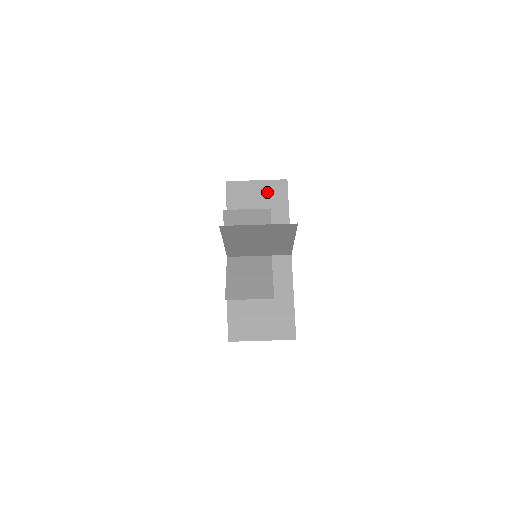
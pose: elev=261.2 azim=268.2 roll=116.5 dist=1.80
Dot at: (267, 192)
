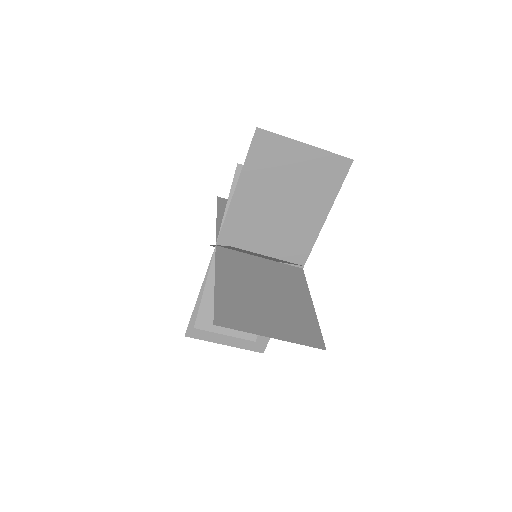
Dot at: (313, 170)
